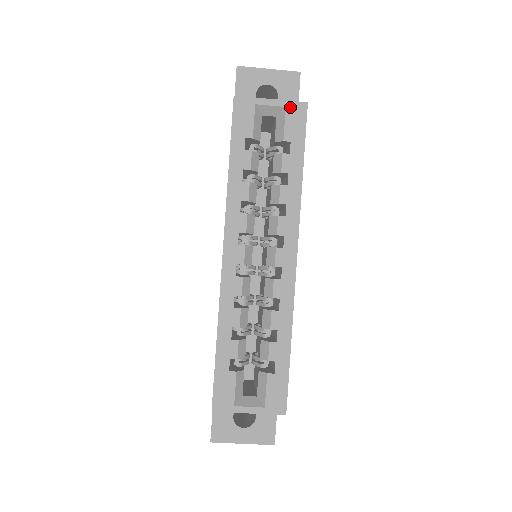
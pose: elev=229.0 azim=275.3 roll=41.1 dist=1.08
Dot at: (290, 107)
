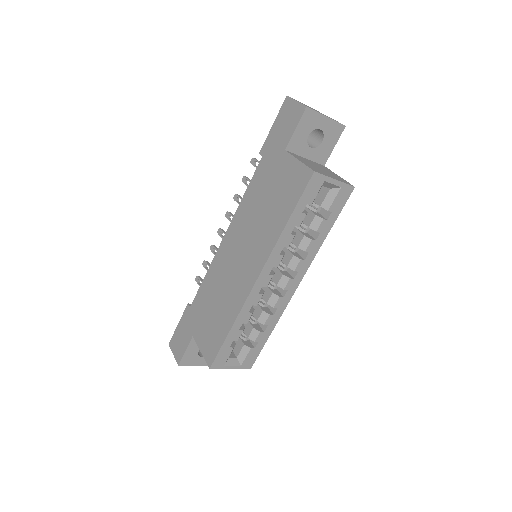
Dot at: (344, 188)
